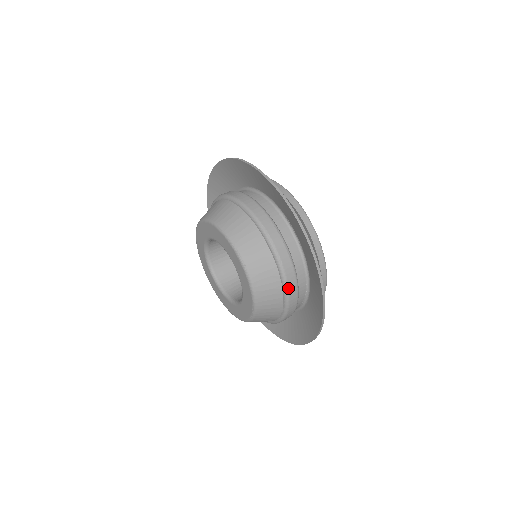
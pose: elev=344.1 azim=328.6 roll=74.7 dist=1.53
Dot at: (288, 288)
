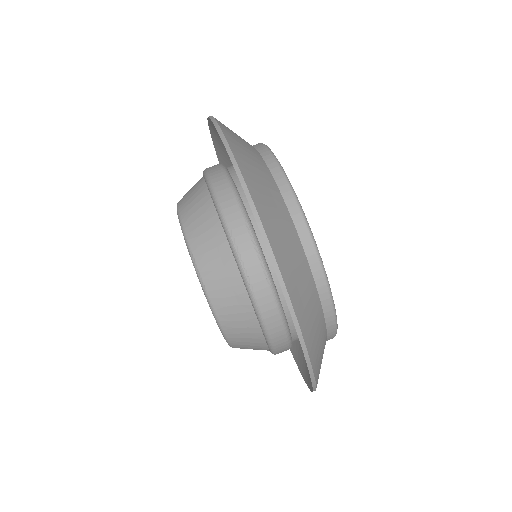
Dot at: (265, 323)
